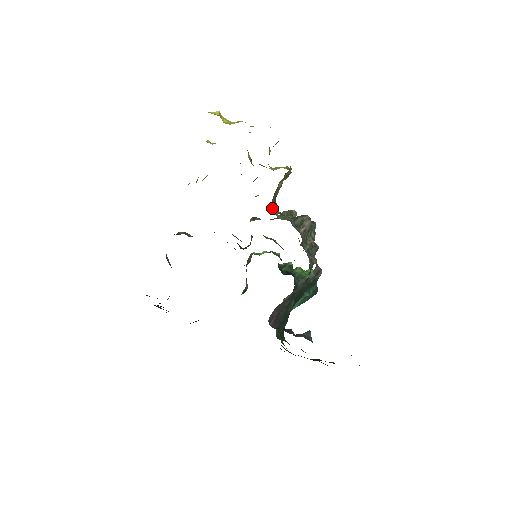
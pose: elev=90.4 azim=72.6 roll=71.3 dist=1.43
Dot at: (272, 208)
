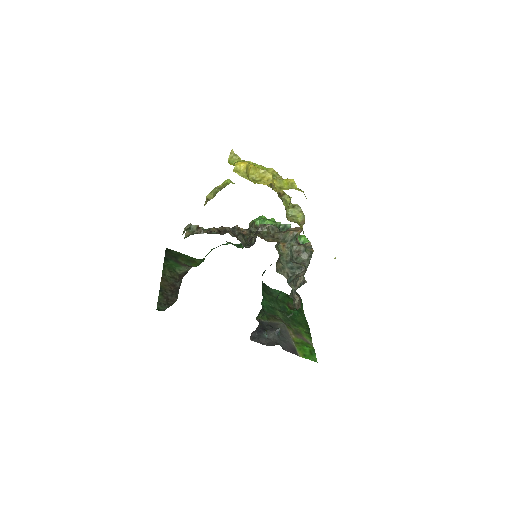
Dot at: (278, 244)
